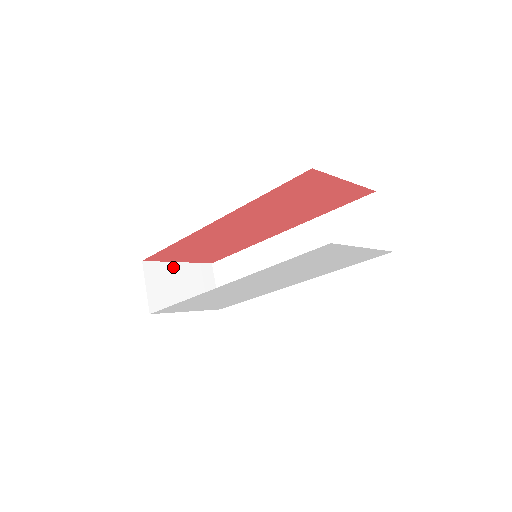
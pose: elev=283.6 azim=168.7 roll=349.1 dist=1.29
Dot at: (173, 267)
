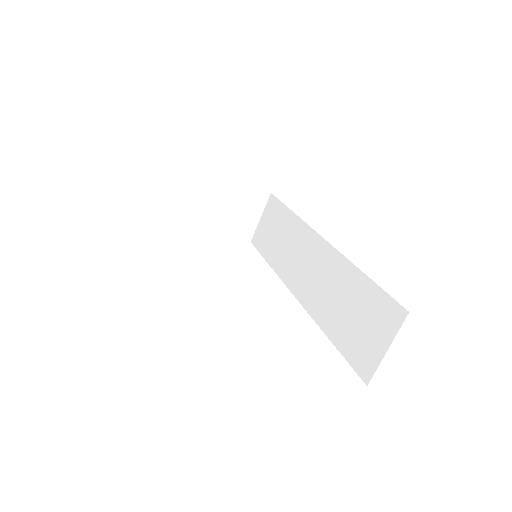
Dot at: (217, 182)
